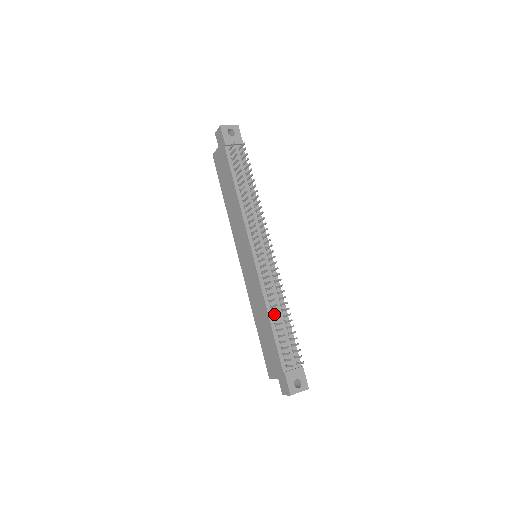
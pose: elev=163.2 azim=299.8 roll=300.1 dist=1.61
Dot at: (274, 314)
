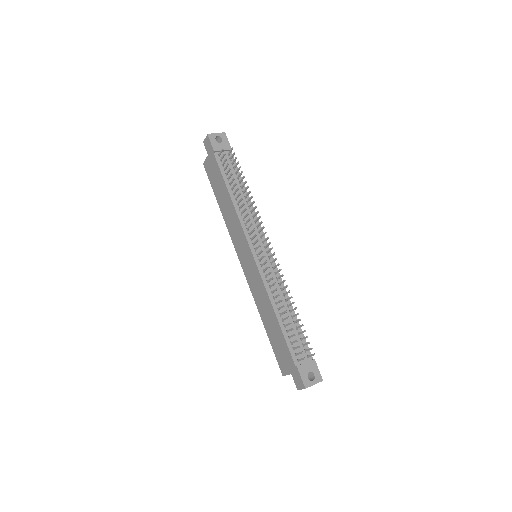
Dot at: (280, 310)
